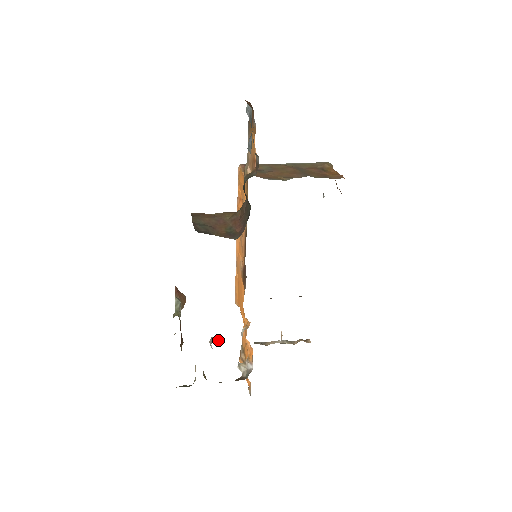
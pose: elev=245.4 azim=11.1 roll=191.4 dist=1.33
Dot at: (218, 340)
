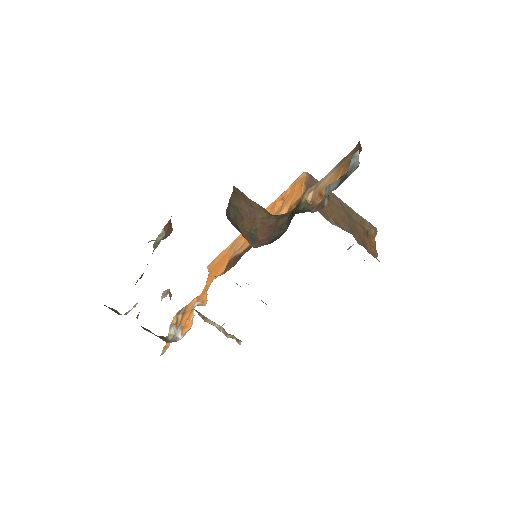
Dot at: (171, 295)
